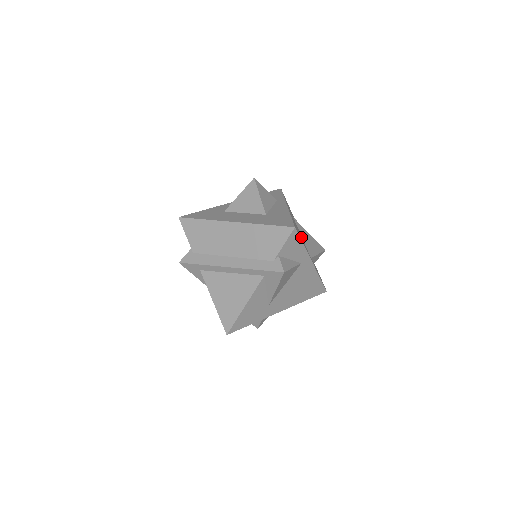
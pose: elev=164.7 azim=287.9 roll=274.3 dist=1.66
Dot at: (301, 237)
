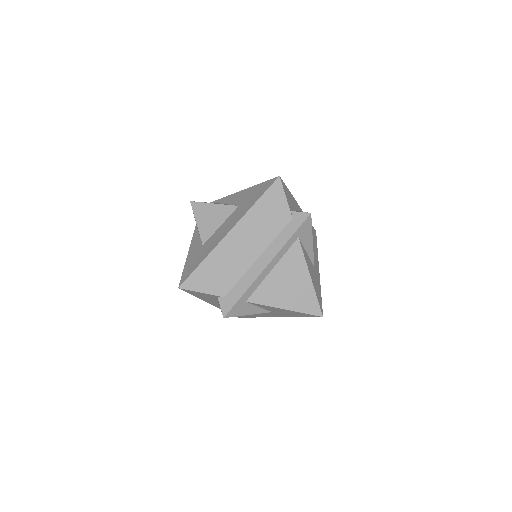
Dot at: occluded
